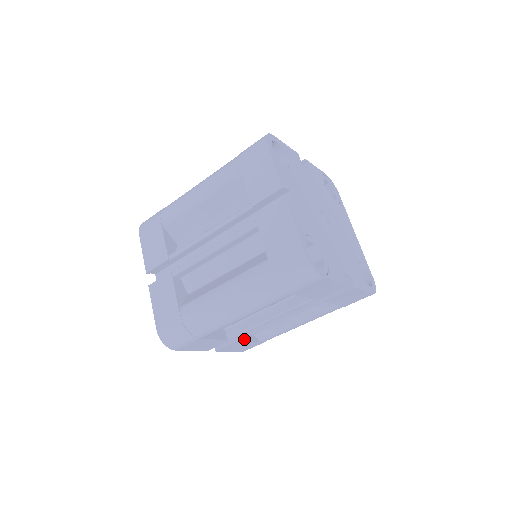
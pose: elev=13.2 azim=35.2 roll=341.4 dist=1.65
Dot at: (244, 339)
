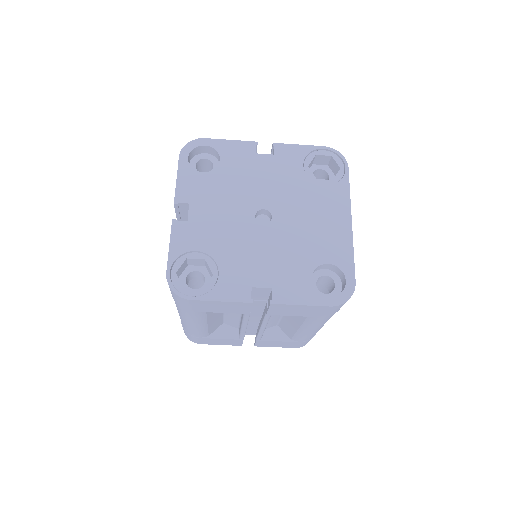
Dot at: (267, 338)
